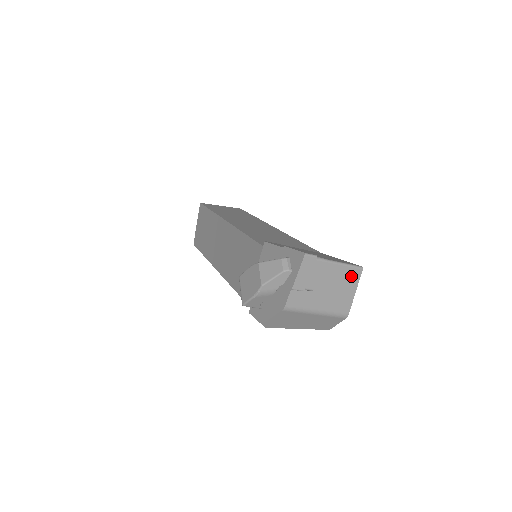
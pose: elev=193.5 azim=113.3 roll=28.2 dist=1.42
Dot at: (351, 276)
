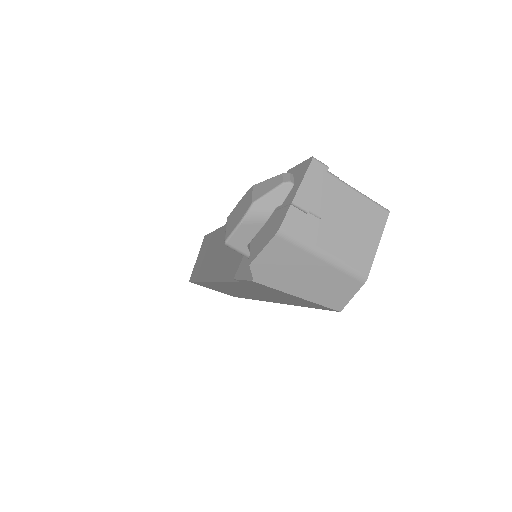
Dot at: (373, 217)
